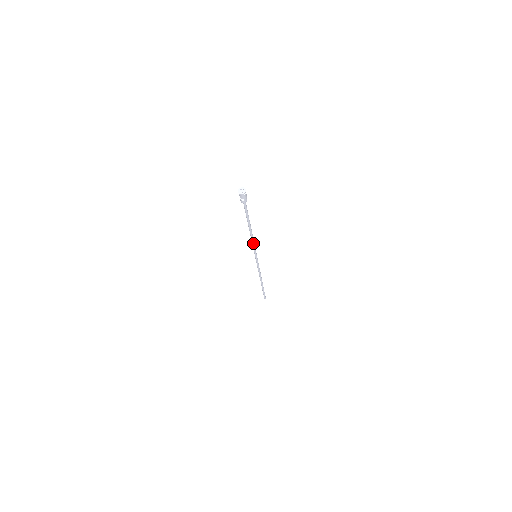
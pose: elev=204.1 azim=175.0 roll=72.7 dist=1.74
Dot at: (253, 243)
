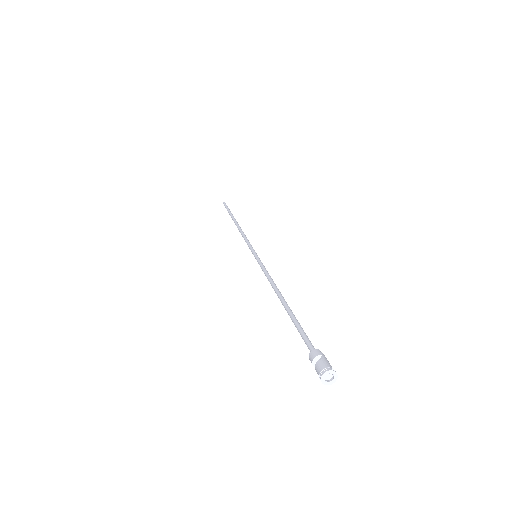
Dot at: (267, 277)
